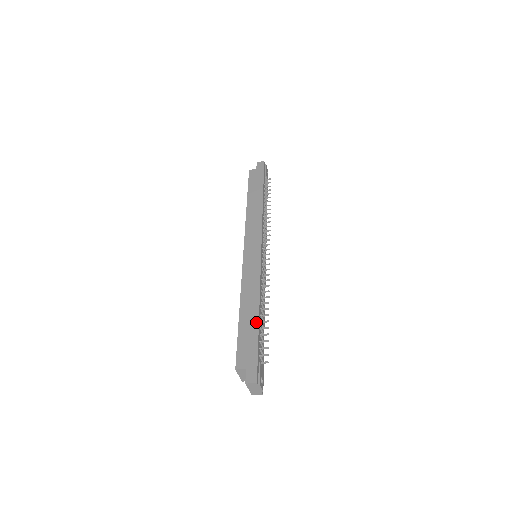
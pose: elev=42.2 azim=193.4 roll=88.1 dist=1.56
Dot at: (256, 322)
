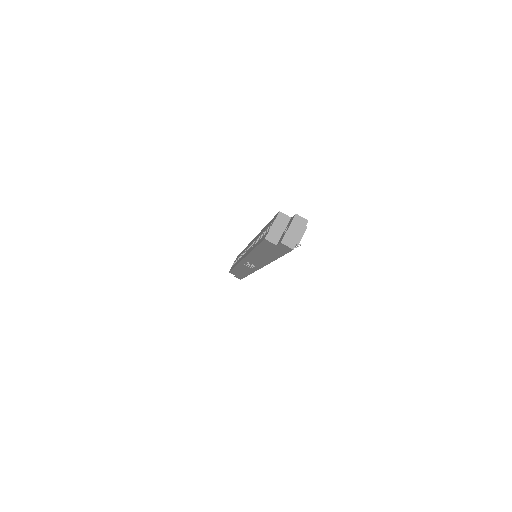
Dot at: occluded
